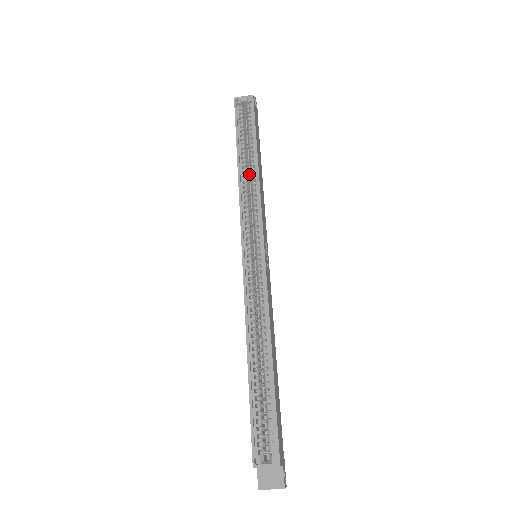
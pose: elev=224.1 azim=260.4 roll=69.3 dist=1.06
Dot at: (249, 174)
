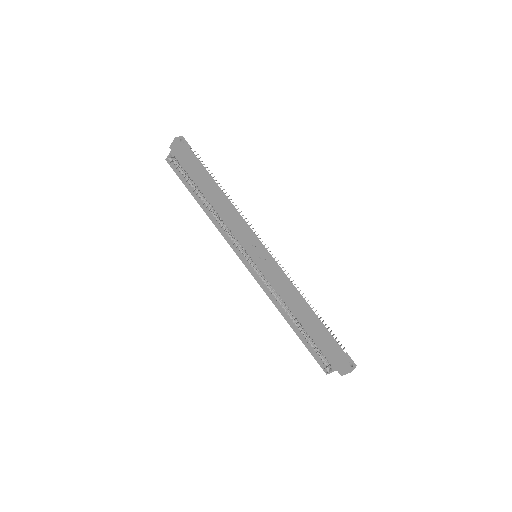
Dot at: occluded
